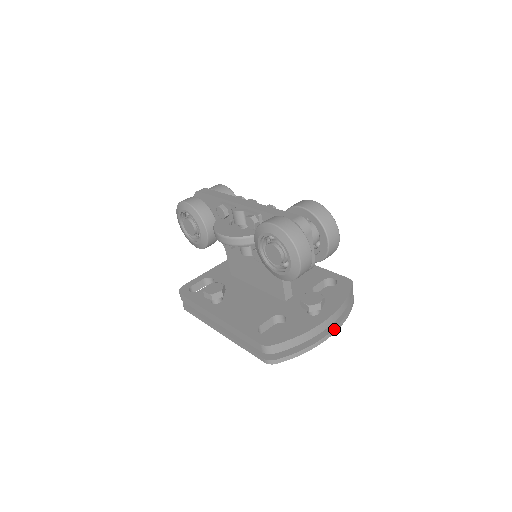
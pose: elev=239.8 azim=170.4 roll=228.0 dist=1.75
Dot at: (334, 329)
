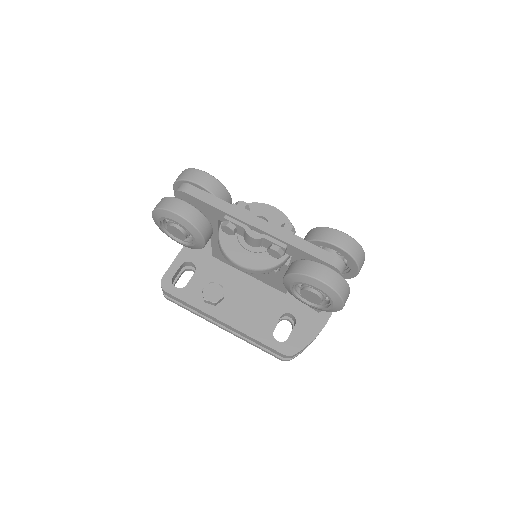
Dot at: occluded
